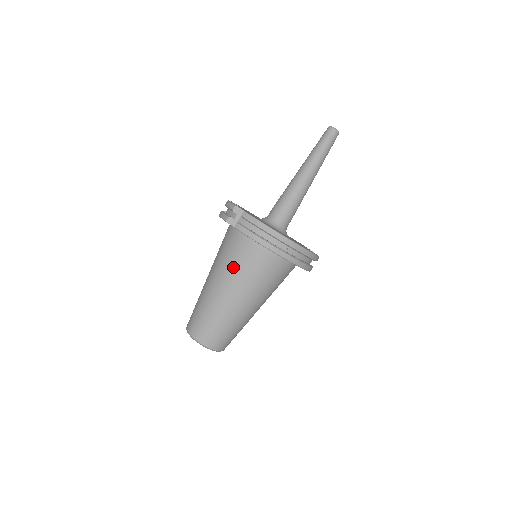
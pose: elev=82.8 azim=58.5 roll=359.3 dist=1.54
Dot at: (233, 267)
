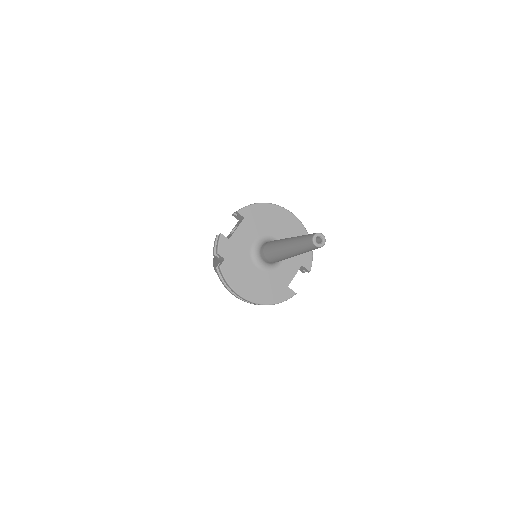
Dot at: occluded
